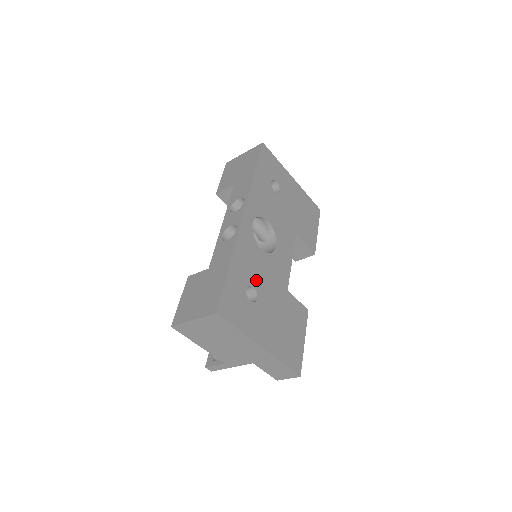
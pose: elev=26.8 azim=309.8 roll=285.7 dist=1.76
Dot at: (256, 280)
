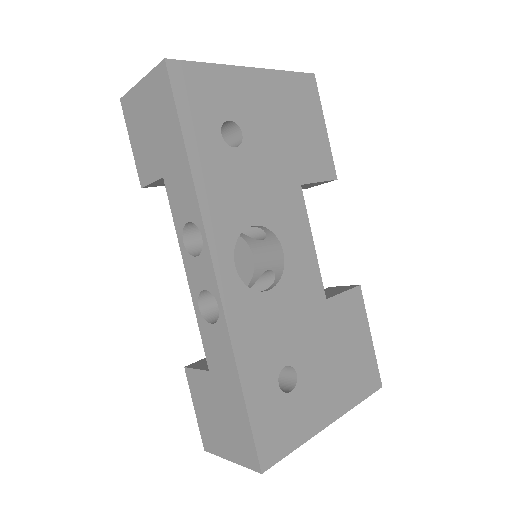
Dot at: (283, 350)
